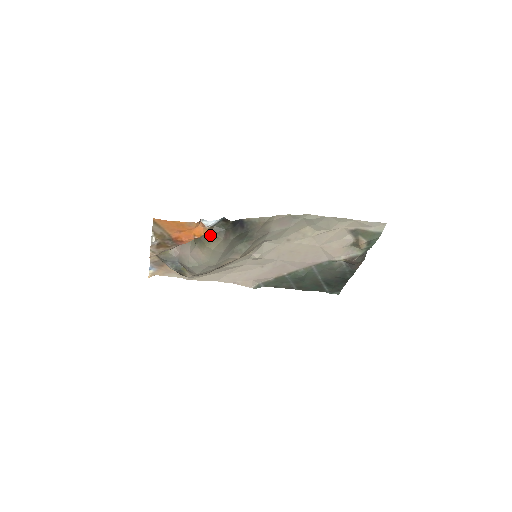
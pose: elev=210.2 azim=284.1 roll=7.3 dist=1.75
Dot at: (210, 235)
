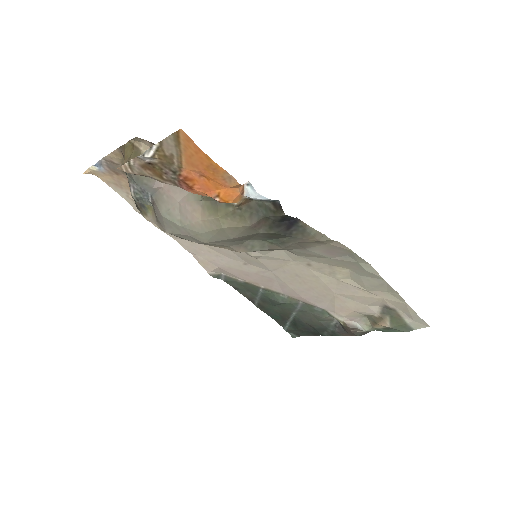
Dot at: (237, 208)
